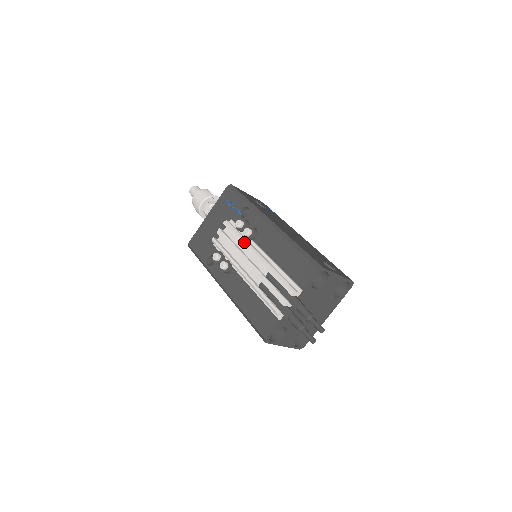
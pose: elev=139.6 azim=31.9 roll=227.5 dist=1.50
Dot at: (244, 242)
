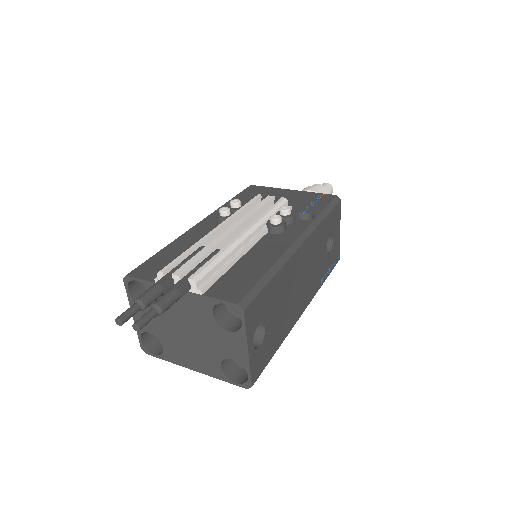
Dot at: (260, 219)
